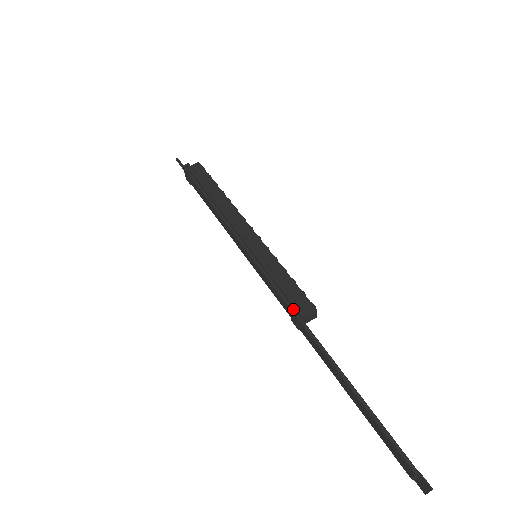
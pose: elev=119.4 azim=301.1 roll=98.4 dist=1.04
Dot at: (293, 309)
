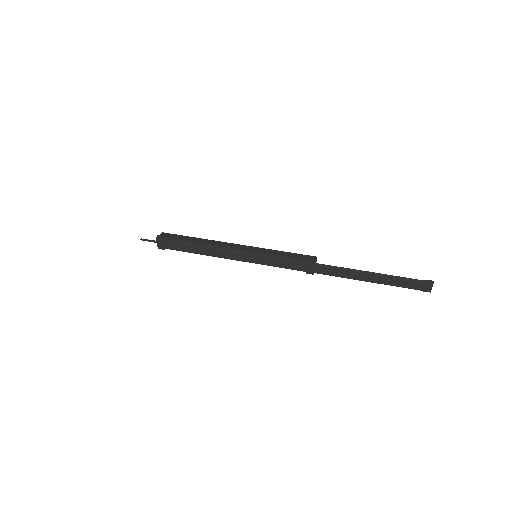
Dot at: (308, 261)
